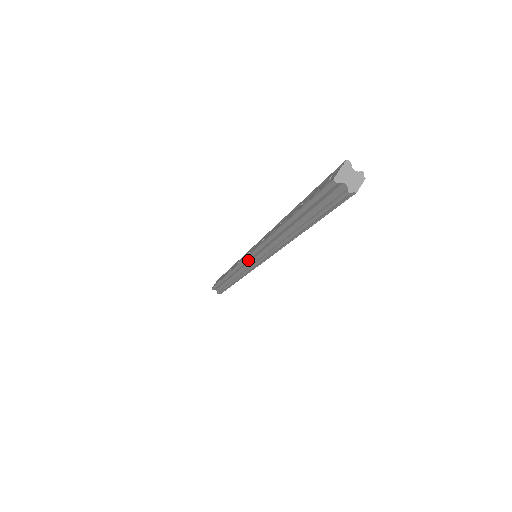
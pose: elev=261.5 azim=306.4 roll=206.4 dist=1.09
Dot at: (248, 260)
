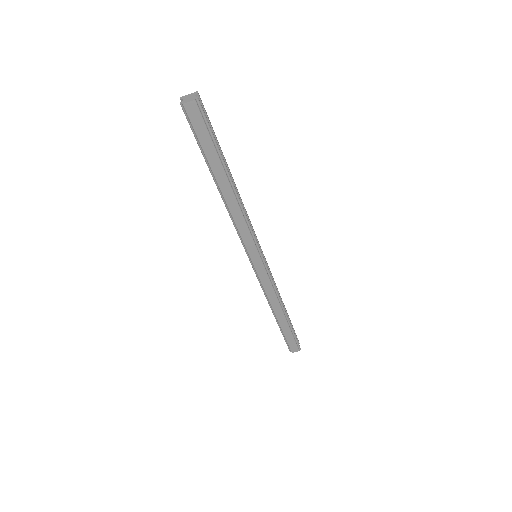
Dot at: occluded
